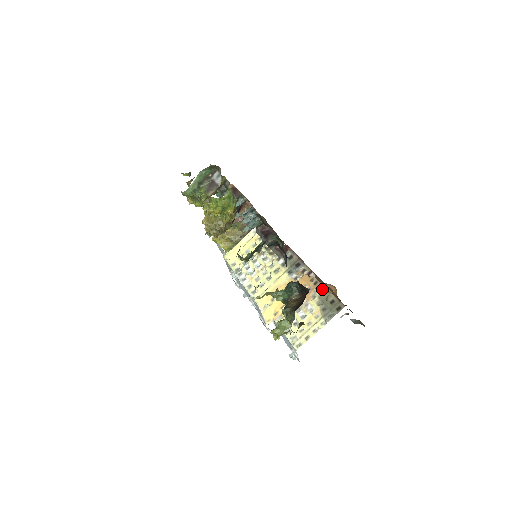
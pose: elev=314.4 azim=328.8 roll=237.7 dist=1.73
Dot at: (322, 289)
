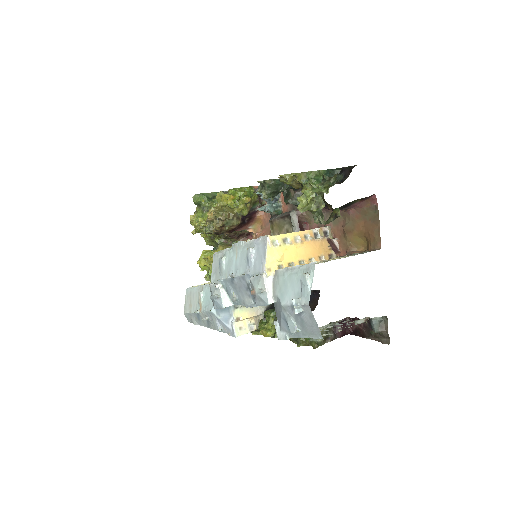
Dot at: occluded
